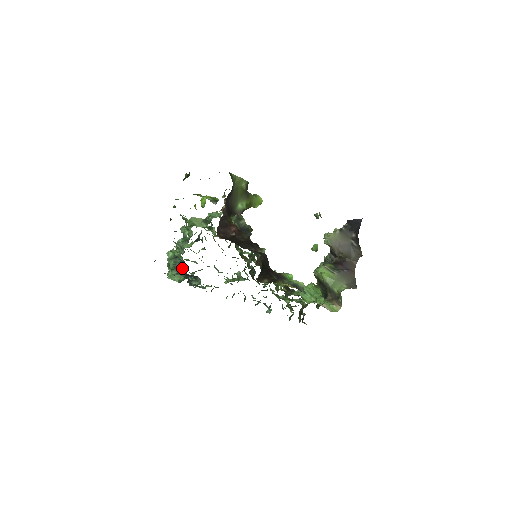
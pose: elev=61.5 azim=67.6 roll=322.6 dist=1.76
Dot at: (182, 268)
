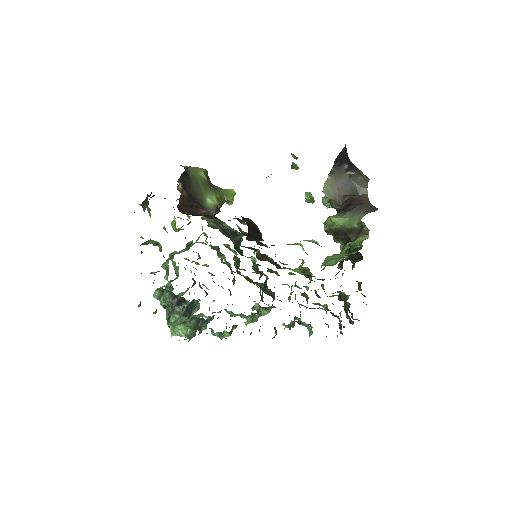
Dot at: occluded
